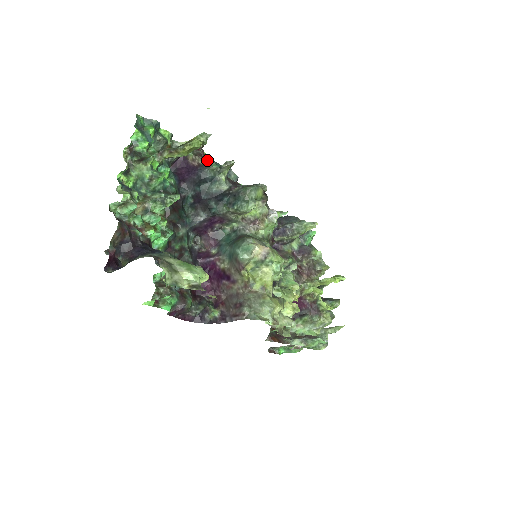
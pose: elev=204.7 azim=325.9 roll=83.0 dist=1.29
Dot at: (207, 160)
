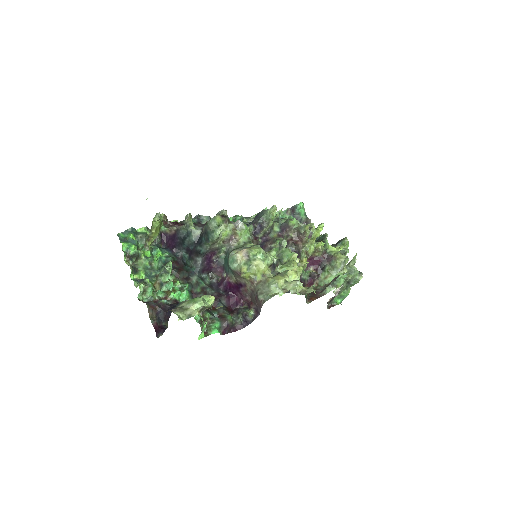
Dot at: (177, 225)
